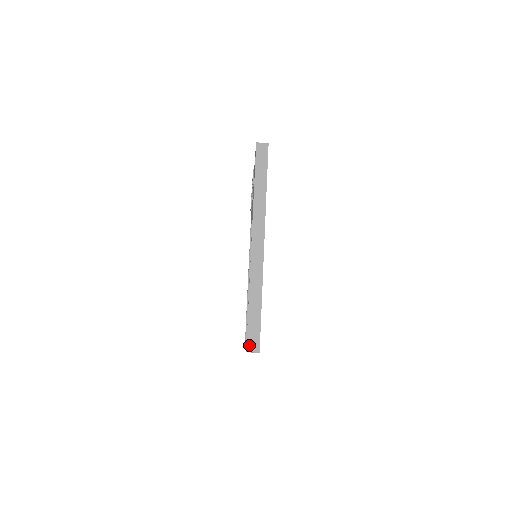
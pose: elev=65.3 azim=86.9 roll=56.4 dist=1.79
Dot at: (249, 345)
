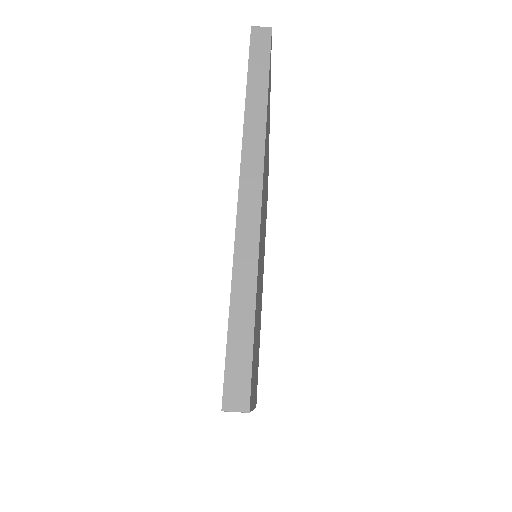
Dot at: occluded
